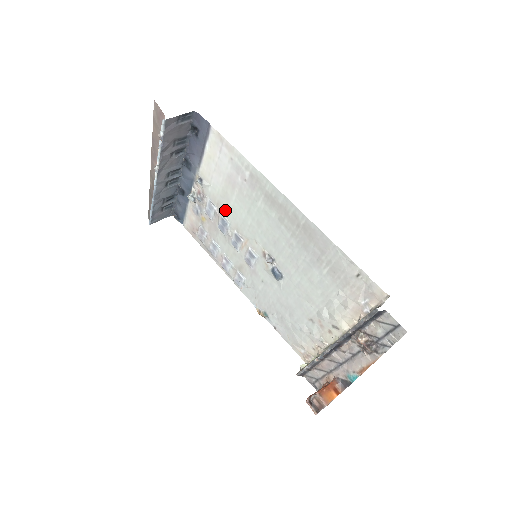
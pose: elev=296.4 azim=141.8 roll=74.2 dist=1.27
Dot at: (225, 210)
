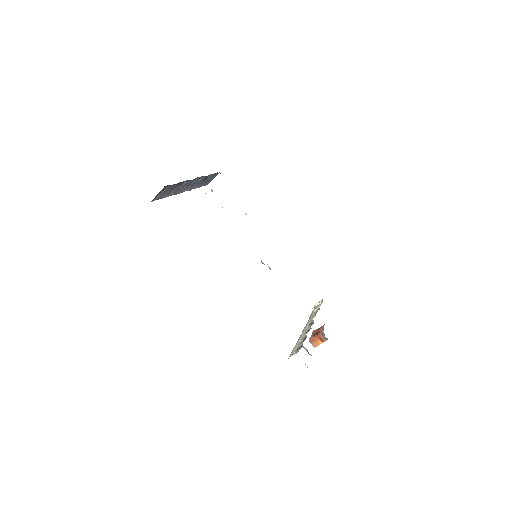
Dot at: occluded
